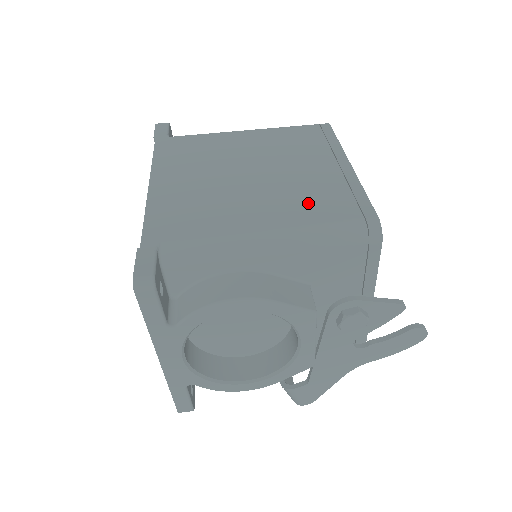
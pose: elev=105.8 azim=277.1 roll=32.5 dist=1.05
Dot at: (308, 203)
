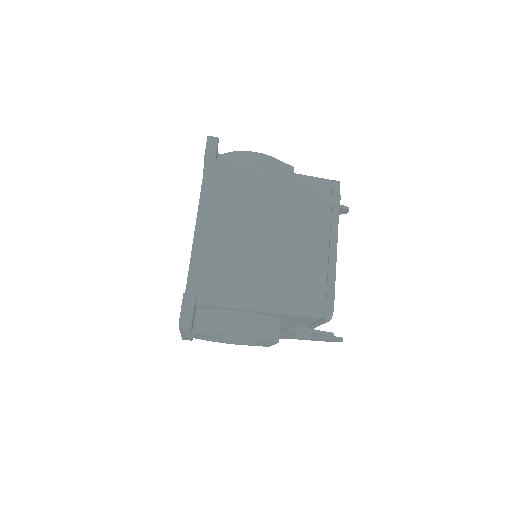
Dot at: (297, 281)
